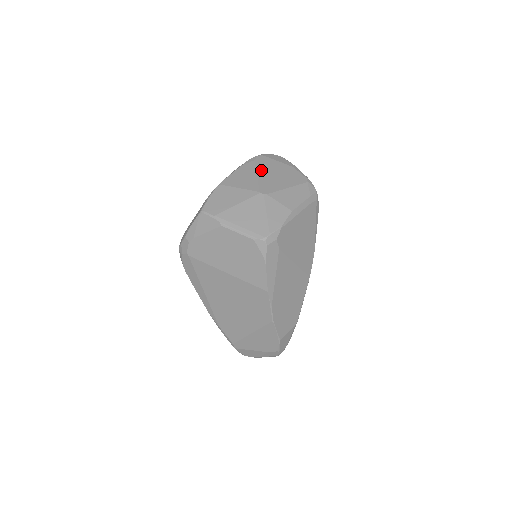
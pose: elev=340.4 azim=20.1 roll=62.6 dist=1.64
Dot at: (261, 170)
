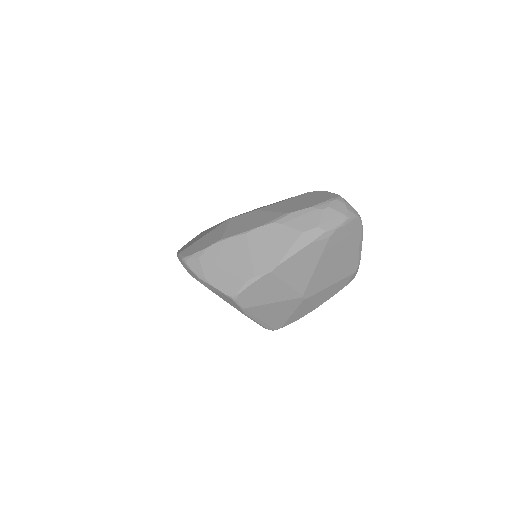
Dot at: (325, 258)
